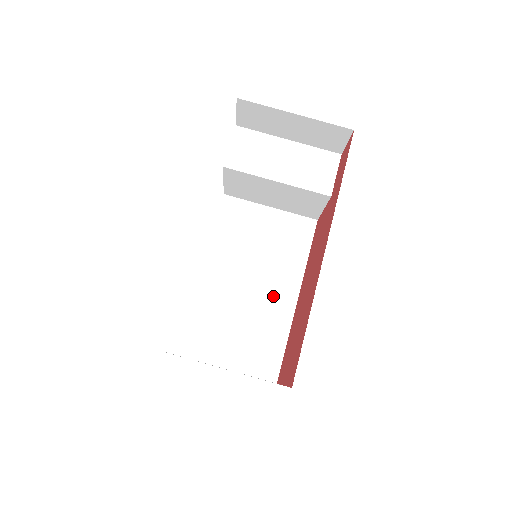
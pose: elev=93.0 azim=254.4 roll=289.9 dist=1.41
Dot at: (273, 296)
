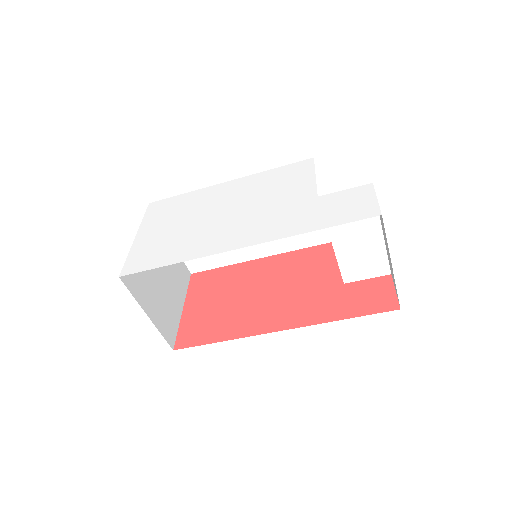
Dot at: occluded
